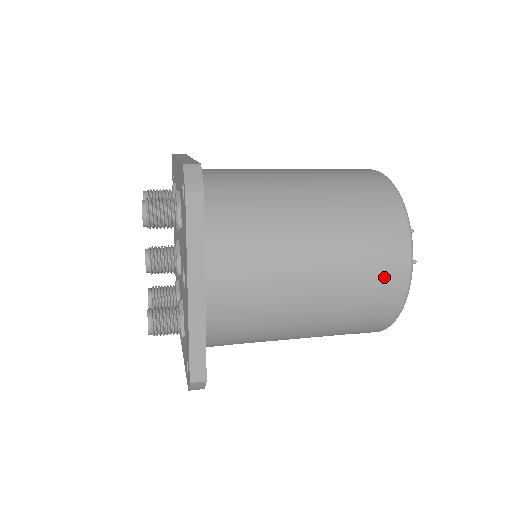
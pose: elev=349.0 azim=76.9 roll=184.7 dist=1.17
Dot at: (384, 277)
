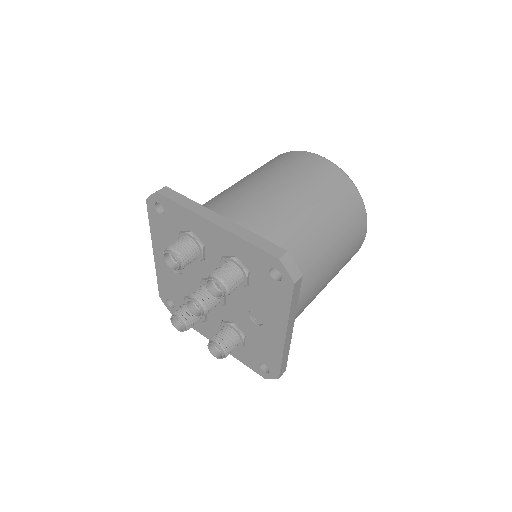
Dot at: (356, 247)
